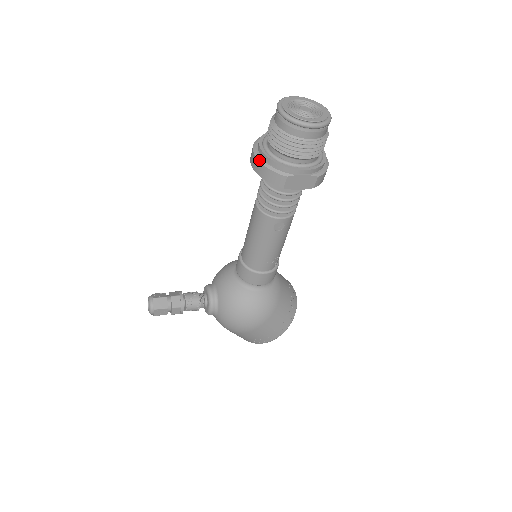
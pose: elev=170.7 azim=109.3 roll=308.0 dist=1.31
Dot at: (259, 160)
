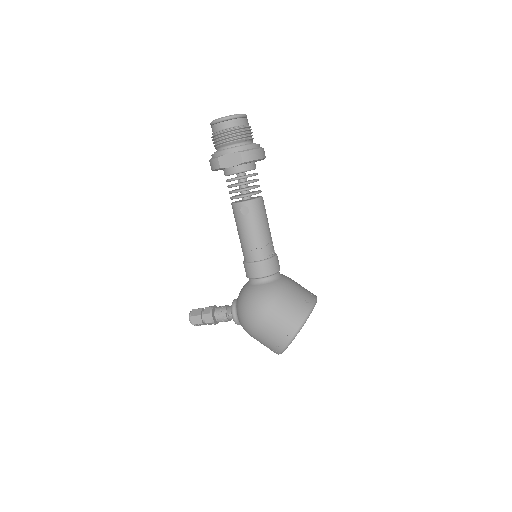
Dot at: (209, 160)
